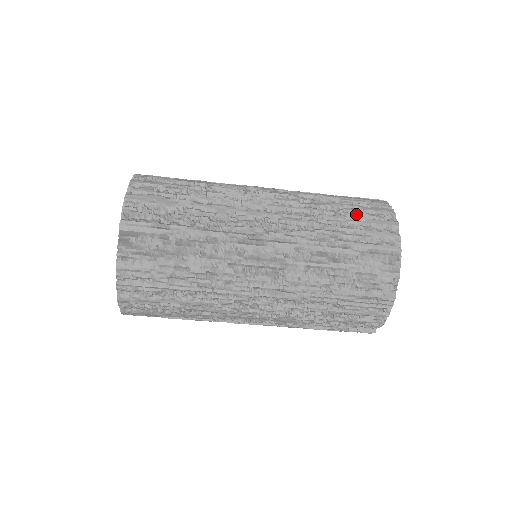
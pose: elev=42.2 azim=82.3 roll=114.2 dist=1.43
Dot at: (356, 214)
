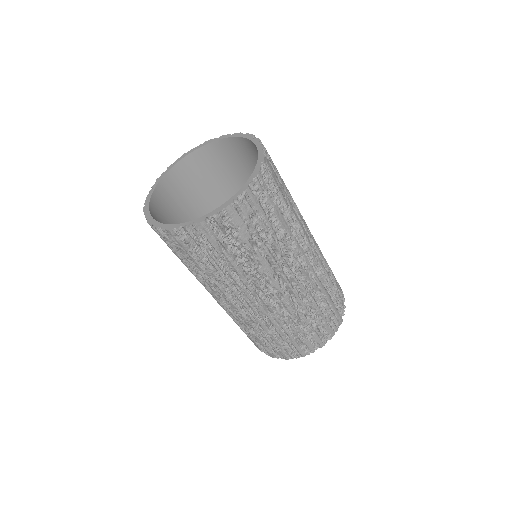
Dot at: (317, 324)
